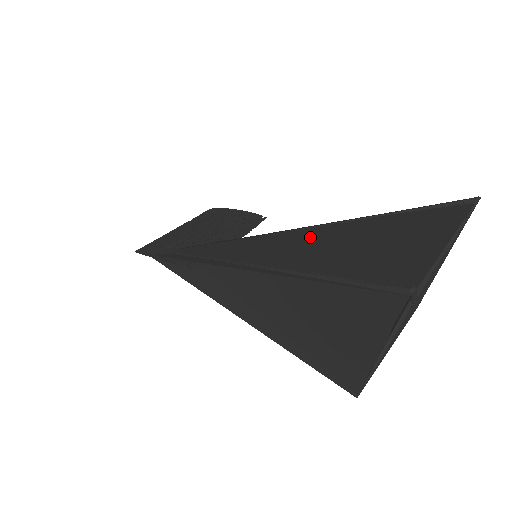
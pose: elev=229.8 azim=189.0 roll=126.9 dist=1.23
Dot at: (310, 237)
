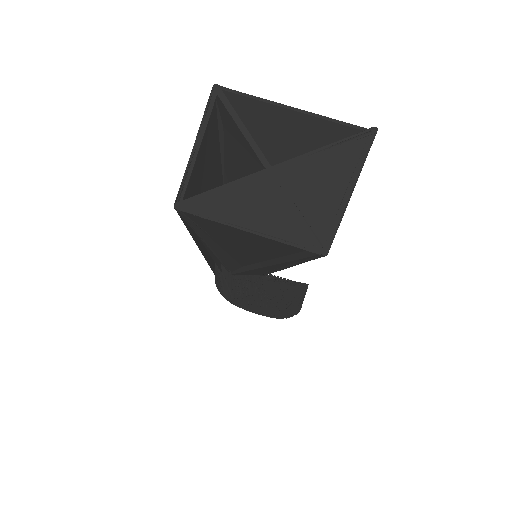
Dot at: occluded
